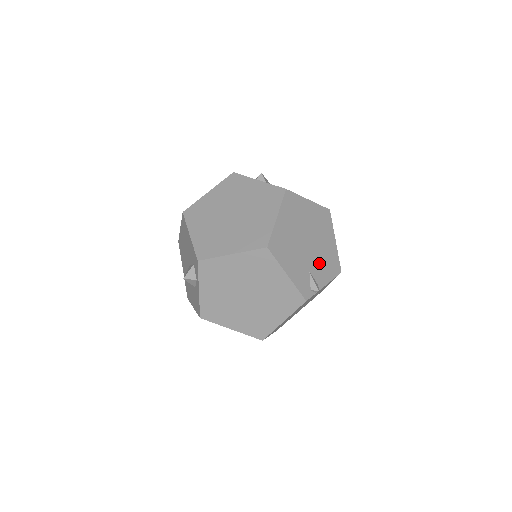
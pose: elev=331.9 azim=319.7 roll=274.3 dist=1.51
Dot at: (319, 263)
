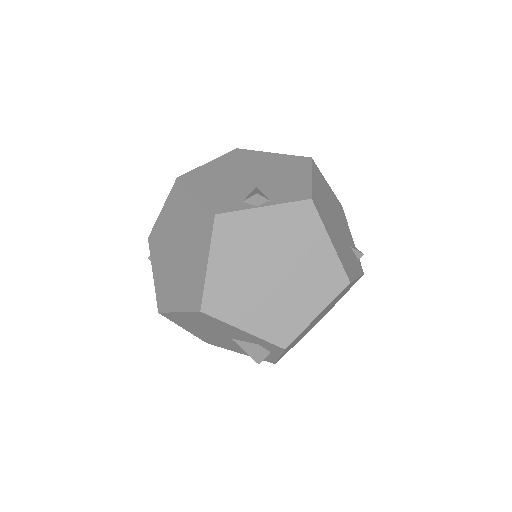
Dot at: (343, 226)
